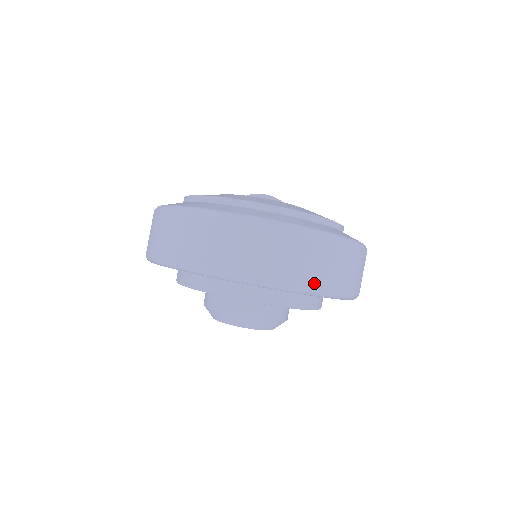
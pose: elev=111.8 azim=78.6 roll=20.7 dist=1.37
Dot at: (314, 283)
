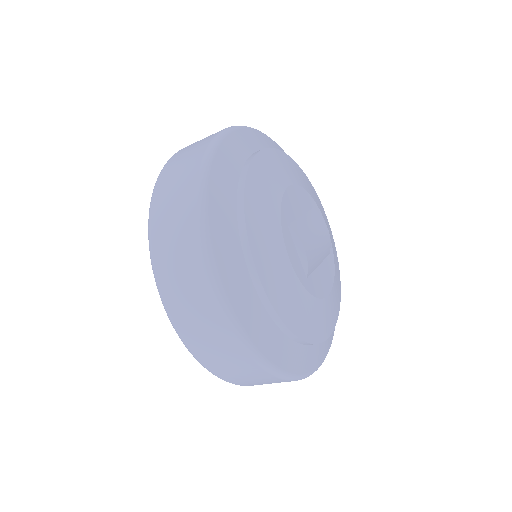
Dot at: (215, 370)
